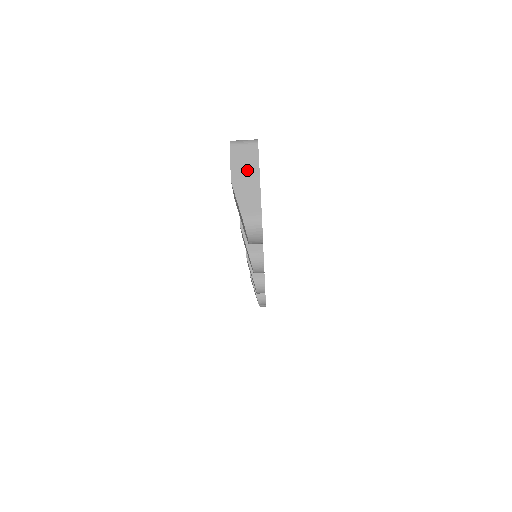
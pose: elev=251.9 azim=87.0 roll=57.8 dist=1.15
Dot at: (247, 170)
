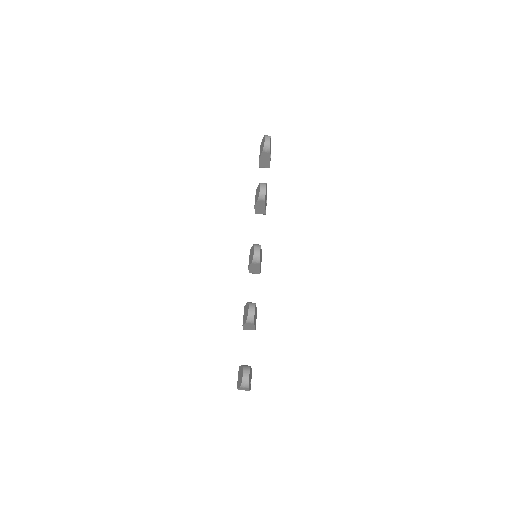
Dot at: occluded
